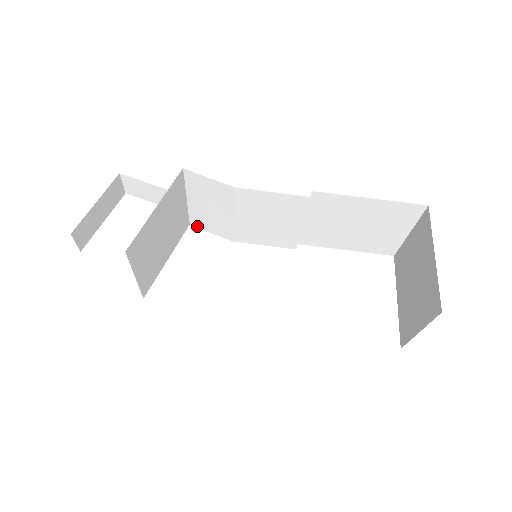
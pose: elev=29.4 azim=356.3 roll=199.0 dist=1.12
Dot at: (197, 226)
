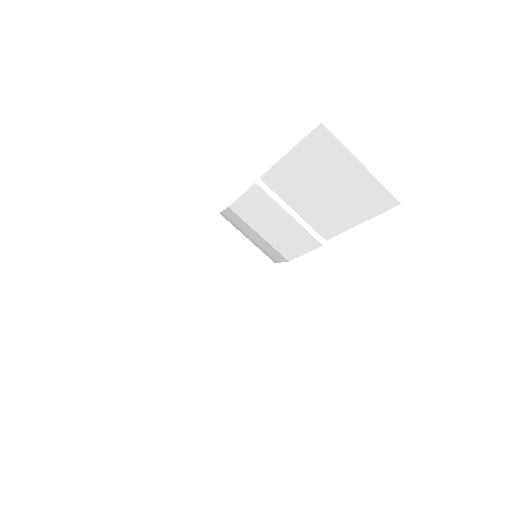
Dot at: (275, 261)
